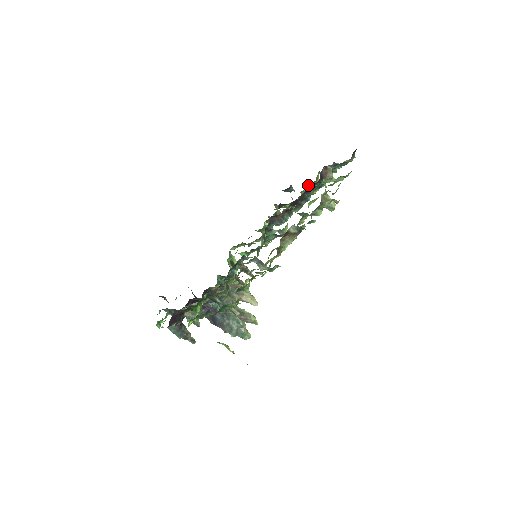
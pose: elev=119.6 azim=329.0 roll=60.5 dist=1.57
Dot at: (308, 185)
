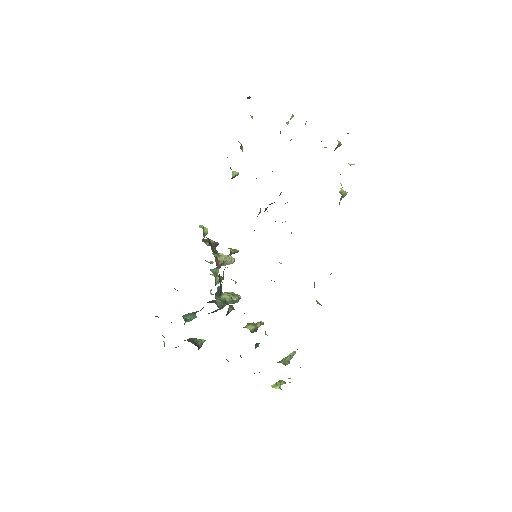
Dot at: (288, 121)
